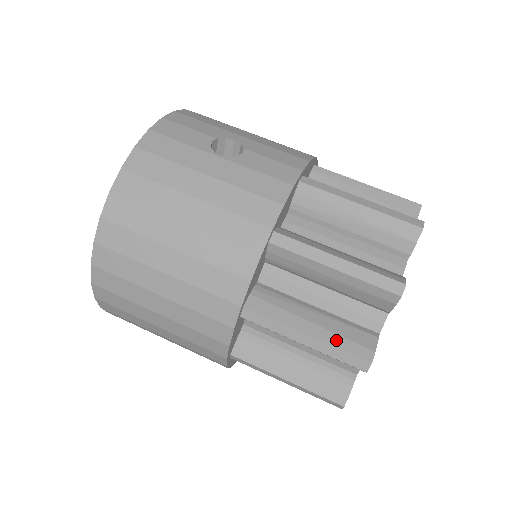
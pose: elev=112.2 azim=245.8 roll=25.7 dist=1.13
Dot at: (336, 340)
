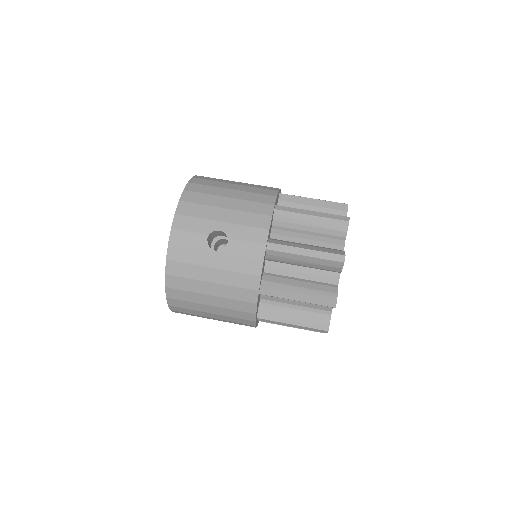
Dot at: (308, 324)
